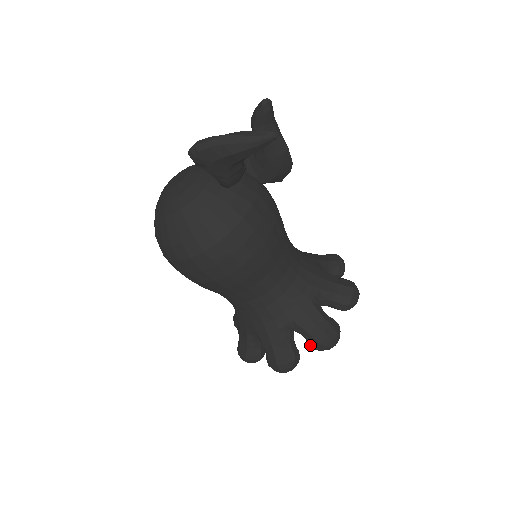
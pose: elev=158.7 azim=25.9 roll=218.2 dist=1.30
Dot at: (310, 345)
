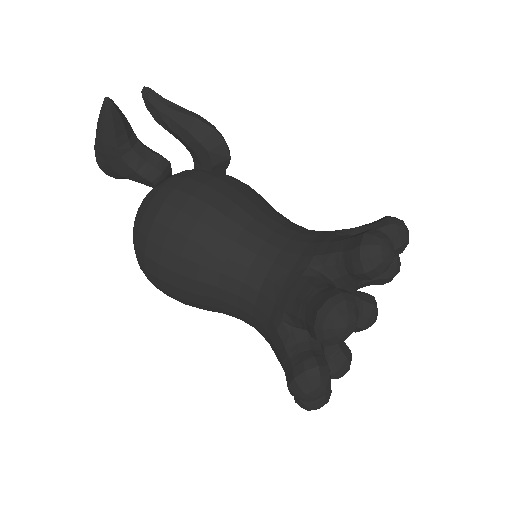
Dot at: (315, 339)
